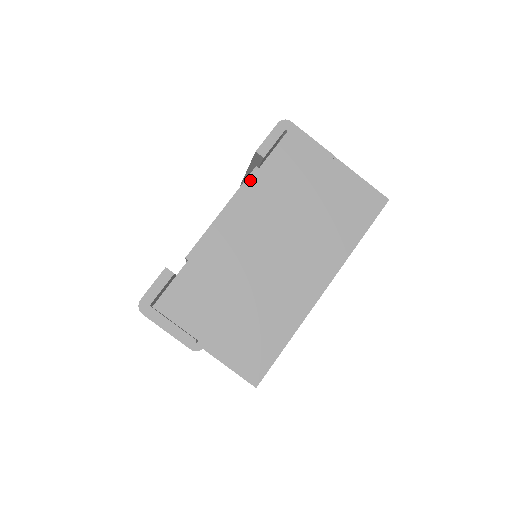
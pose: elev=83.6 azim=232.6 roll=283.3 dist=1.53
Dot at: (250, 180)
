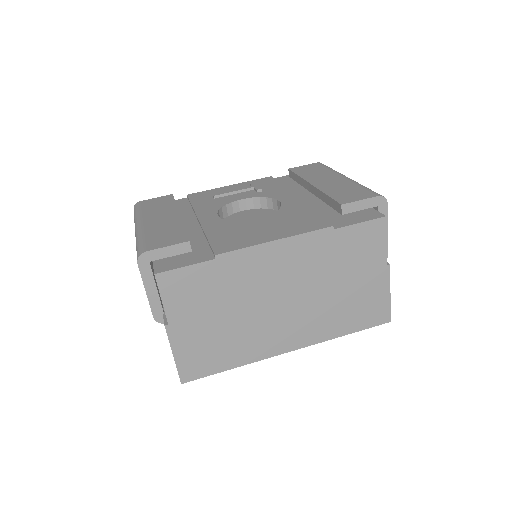
Dot at: (319, 233)
